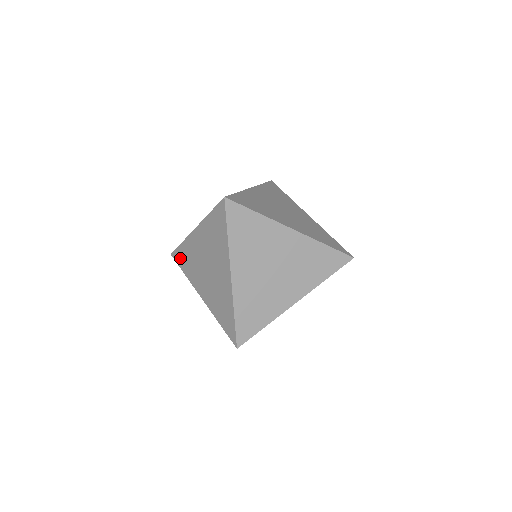
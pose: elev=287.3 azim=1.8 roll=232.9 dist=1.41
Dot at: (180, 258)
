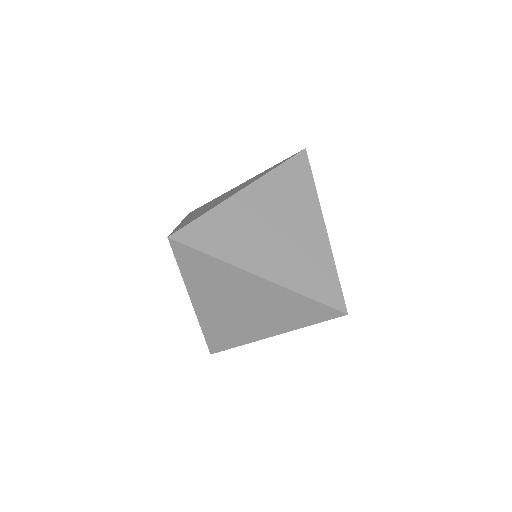
Dot at: (218, 343)
